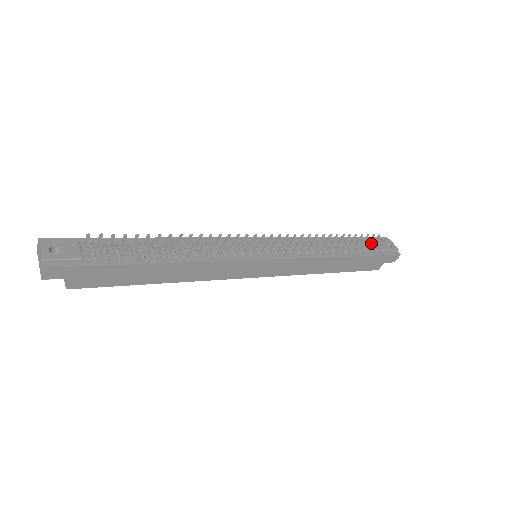
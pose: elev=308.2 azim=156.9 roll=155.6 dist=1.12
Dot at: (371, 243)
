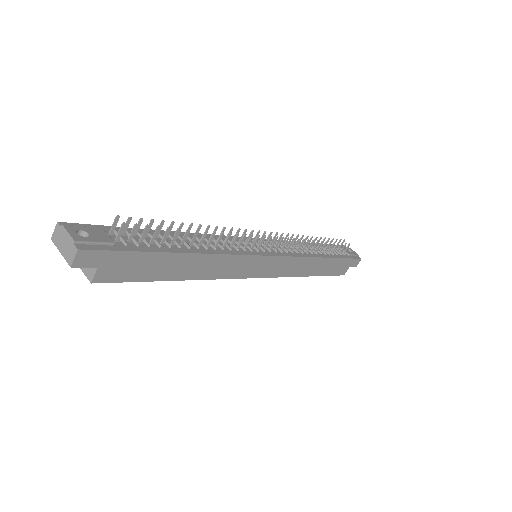
Dot at: occluded
